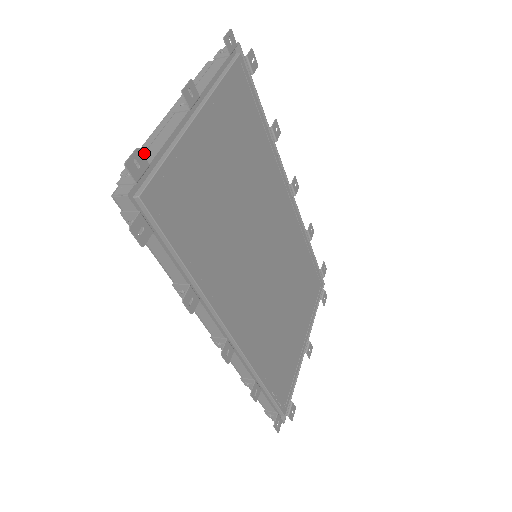
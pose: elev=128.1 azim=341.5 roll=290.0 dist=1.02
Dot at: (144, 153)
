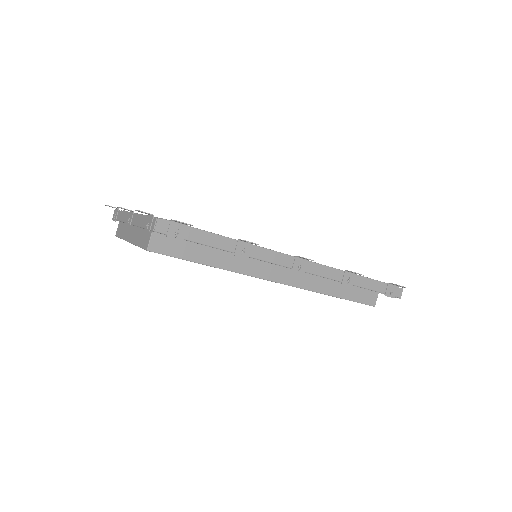
Dot at: (141, 227)
